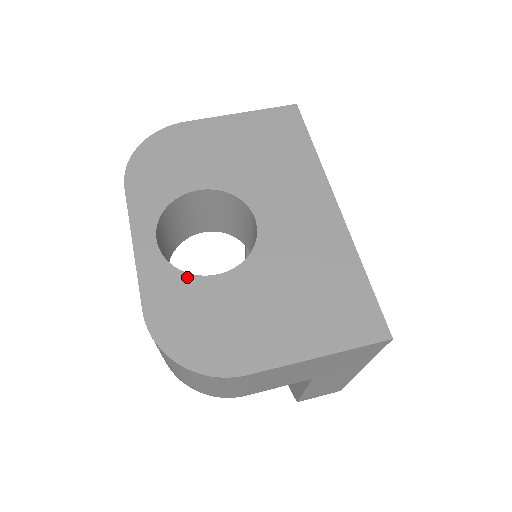
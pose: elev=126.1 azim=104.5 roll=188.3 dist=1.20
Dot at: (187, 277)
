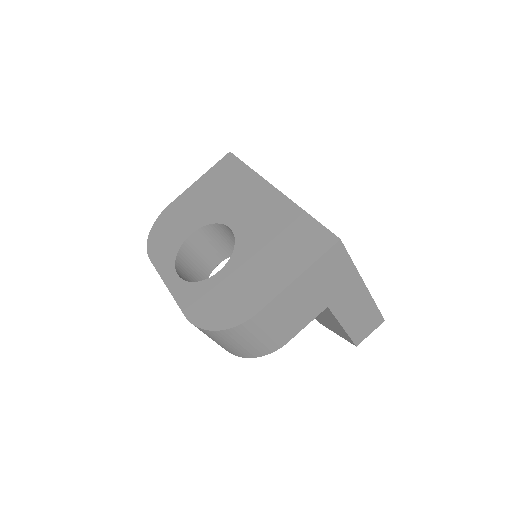
Dot at: (203, 283)
